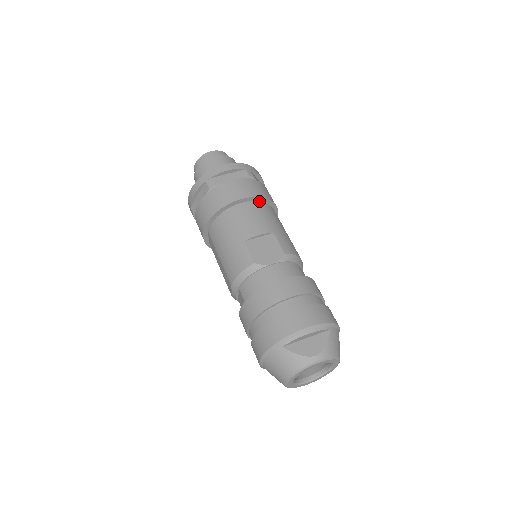
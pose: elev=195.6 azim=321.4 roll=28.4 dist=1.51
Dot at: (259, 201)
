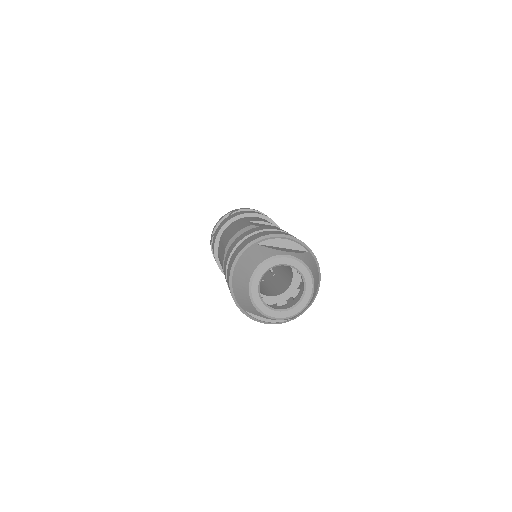
Dot at: occluded
